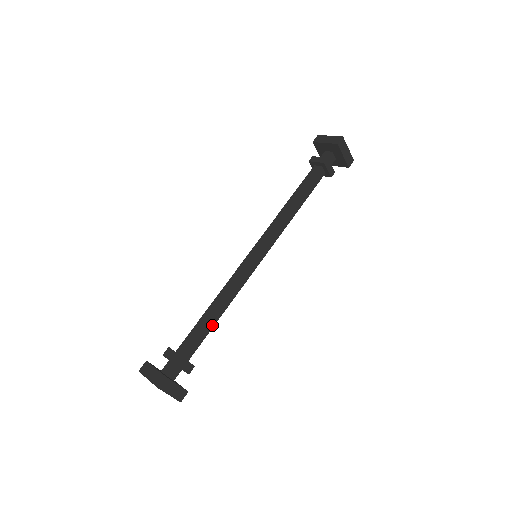
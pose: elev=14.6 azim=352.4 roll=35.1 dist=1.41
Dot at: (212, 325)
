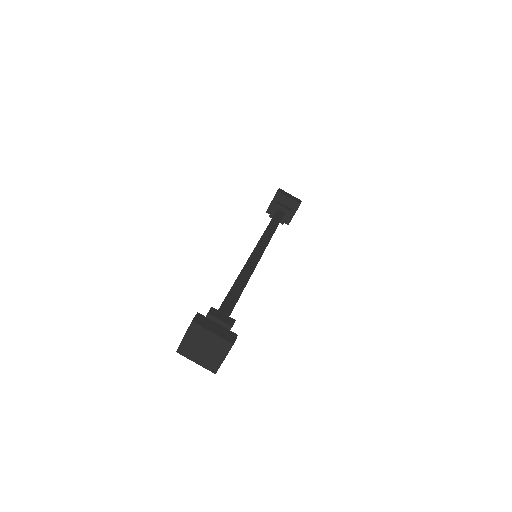
Dot at: (238, 294)
